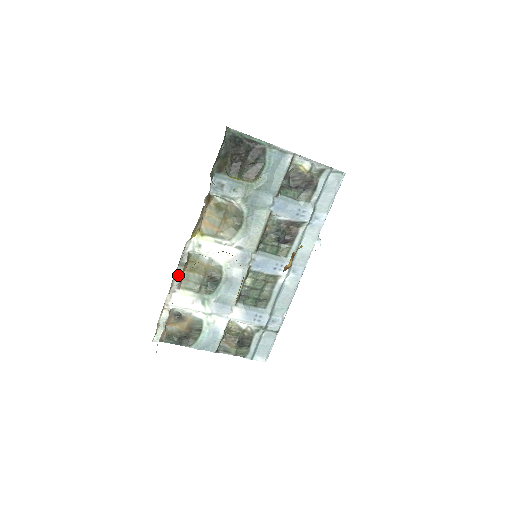
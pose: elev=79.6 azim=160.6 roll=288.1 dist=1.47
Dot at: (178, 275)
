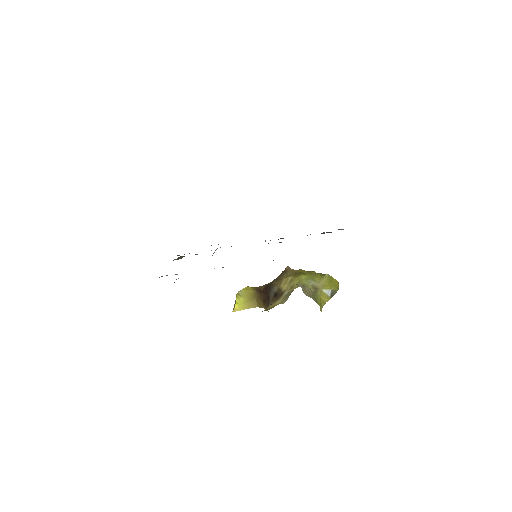
Dot at: occluded
